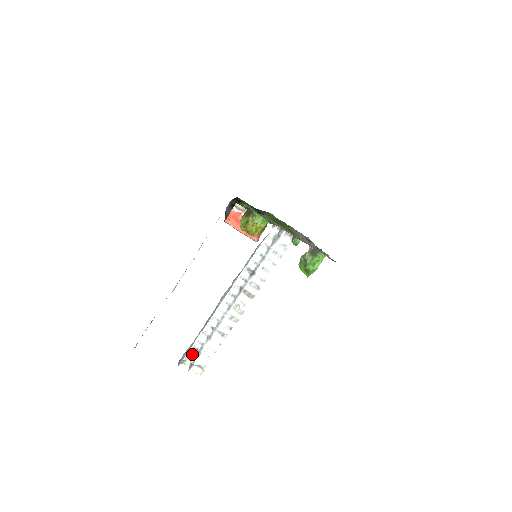
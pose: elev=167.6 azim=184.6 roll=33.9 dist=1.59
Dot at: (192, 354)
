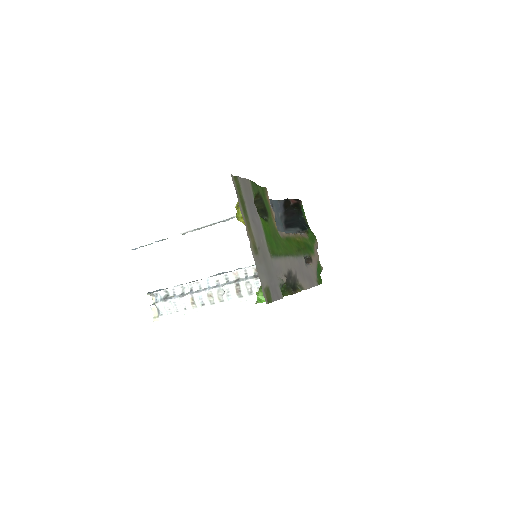
Dot at: (162, 295)
